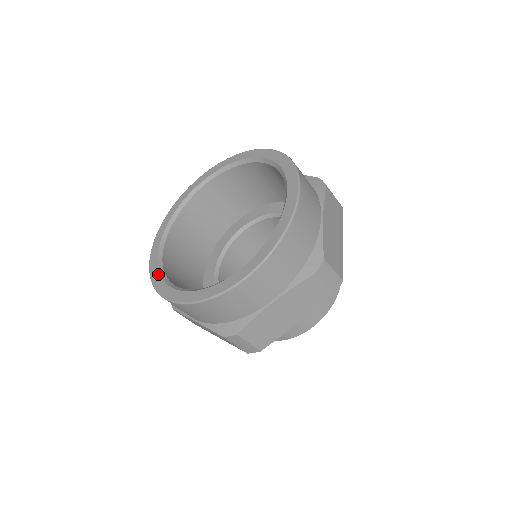
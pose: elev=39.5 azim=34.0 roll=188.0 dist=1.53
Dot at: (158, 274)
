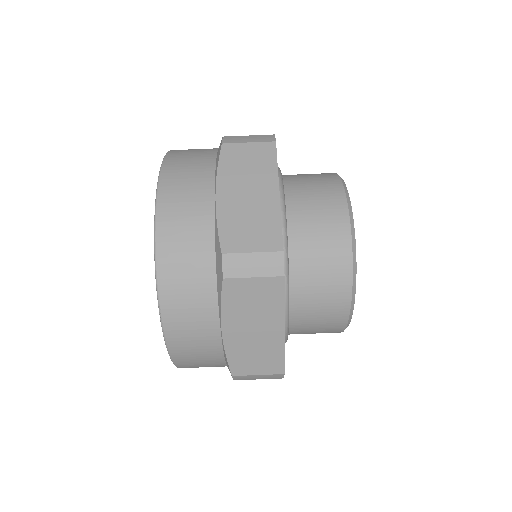
Dot at: occluded
